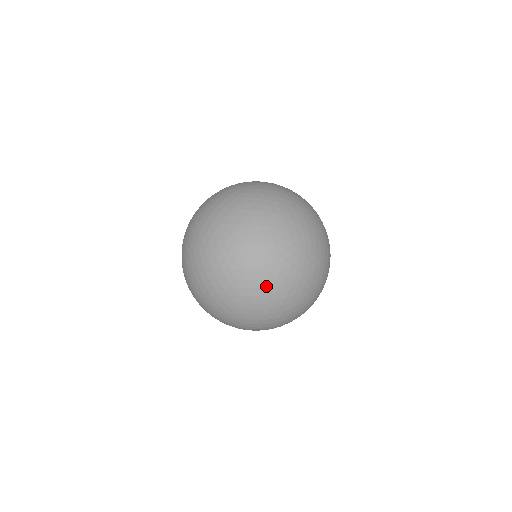
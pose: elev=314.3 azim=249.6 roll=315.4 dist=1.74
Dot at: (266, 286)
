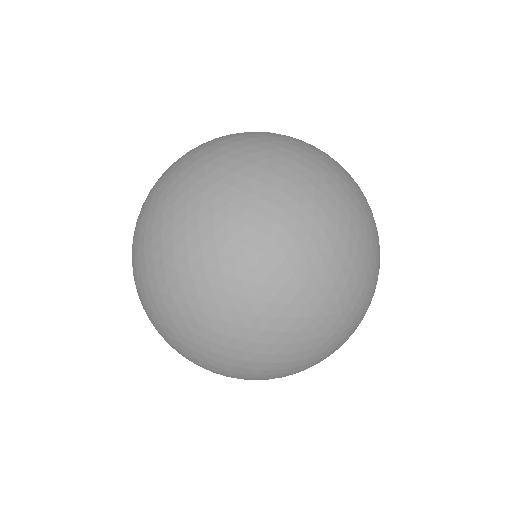
Dot at: occluded
